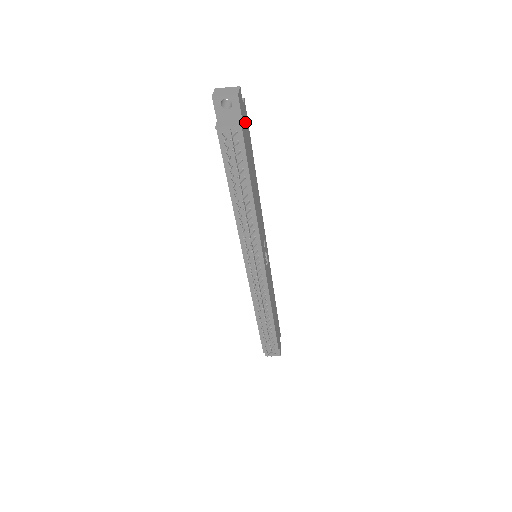
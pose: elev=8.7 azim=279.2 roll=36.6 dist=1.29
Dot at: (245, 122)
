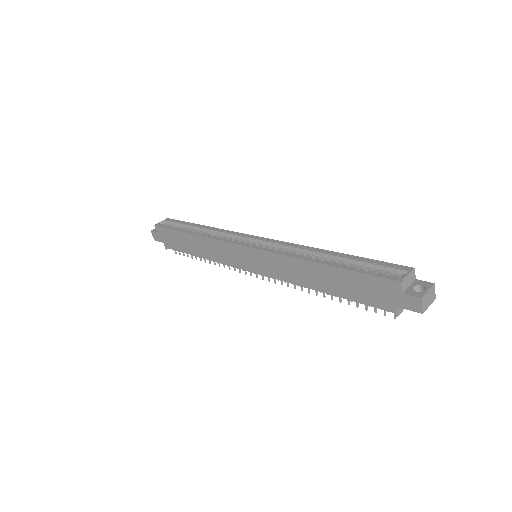
Dot at: occluded
